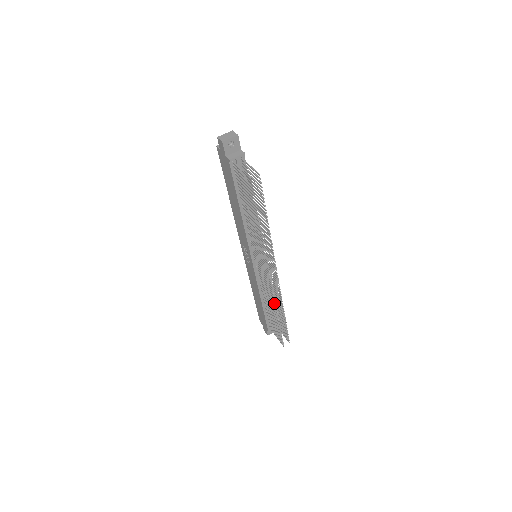
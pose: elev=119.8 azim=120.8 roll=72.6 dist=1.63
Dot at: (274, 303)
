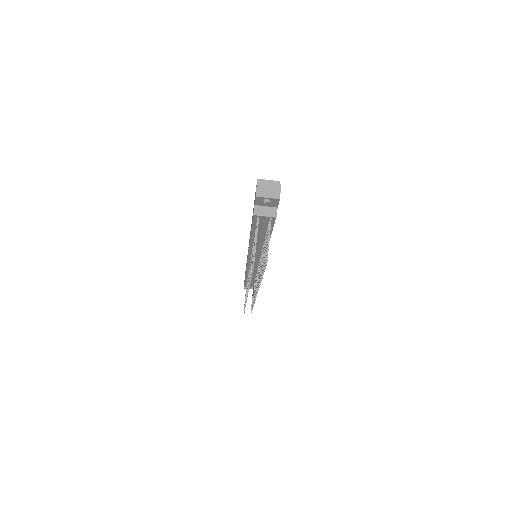
Dot at: occluded
